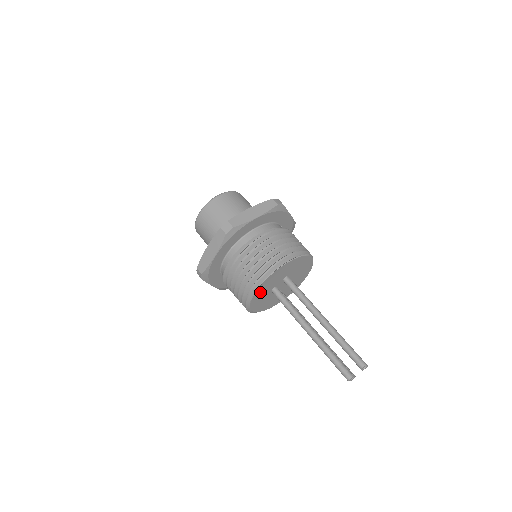
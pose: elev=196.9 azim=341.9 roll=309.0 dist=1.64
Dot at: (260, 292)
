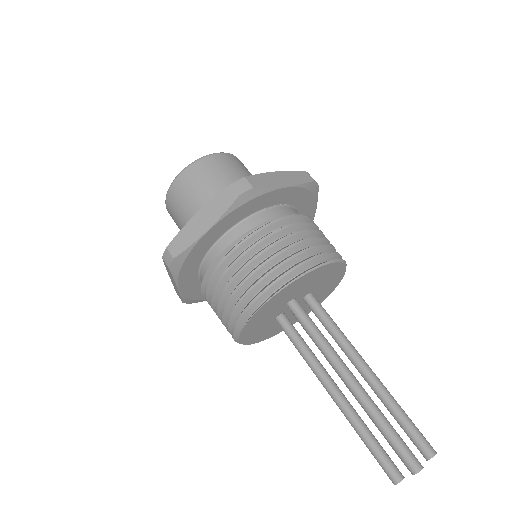
Dot at: (251, 334)
